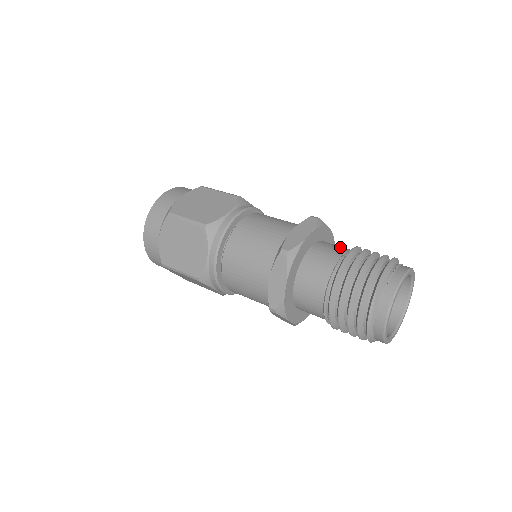
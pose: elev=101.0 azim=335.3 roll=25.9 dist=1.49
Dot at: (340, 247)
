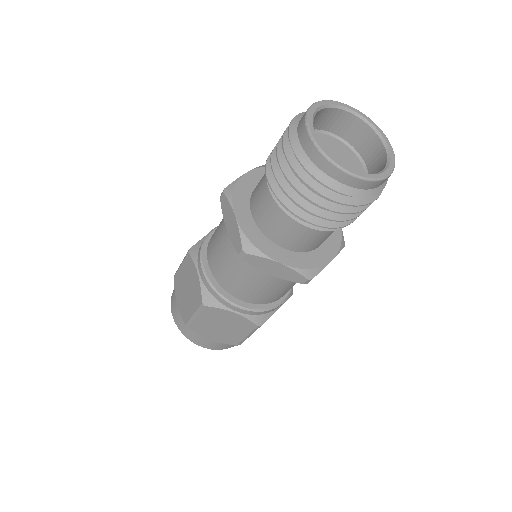
Dot at: occluded
